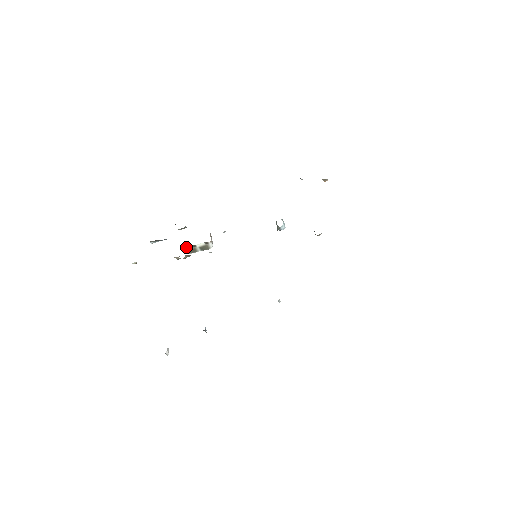
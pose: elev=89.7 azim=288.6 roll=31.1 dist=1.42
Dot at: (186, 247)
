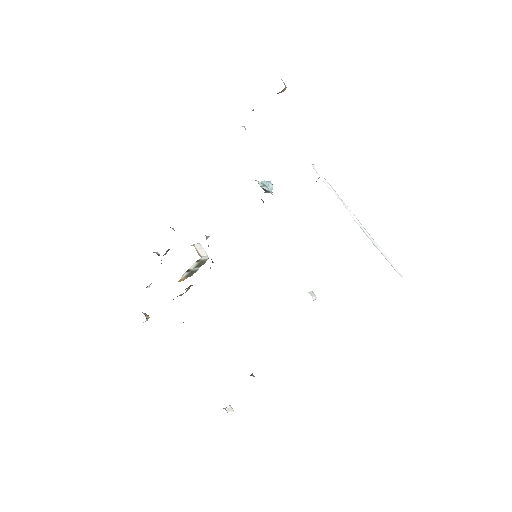
Dot at: (181, 277)
